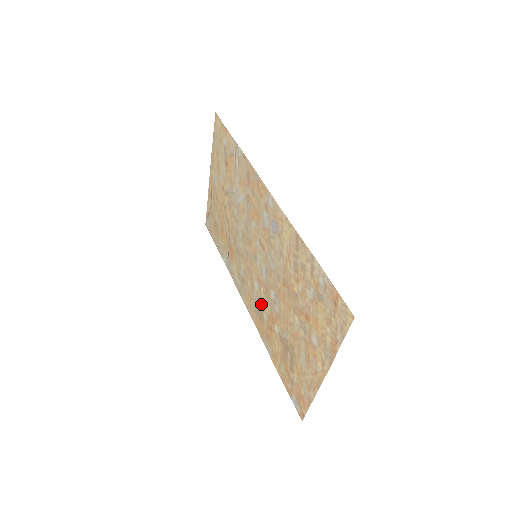
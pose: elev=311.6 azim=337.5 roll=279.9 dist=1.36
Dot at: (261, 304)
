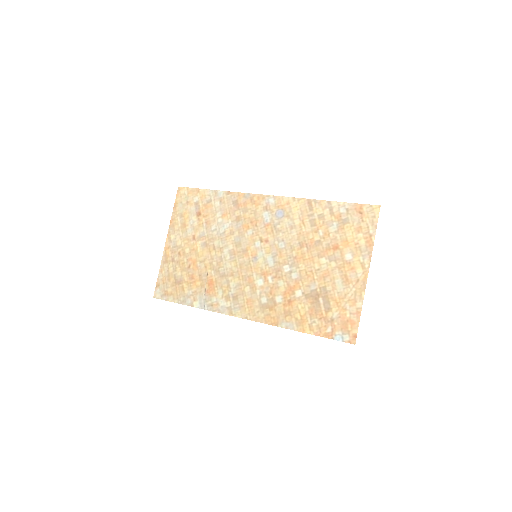
Dot at: (270, 292)
